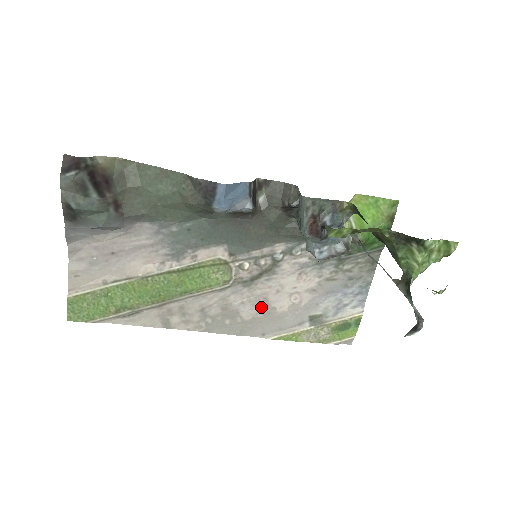
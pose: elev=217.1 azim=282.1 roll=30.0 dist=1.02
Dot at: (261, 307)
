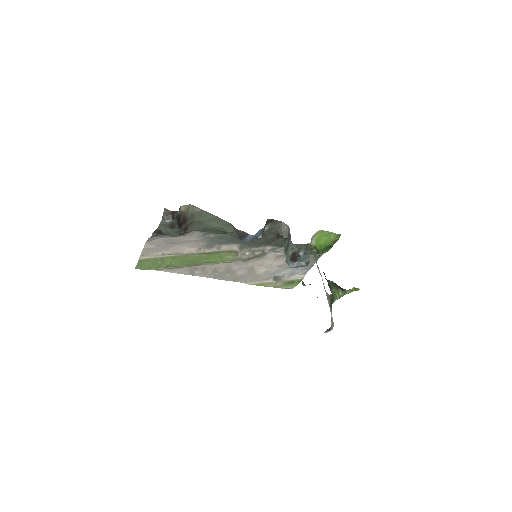
Dot at: (249, 270)
